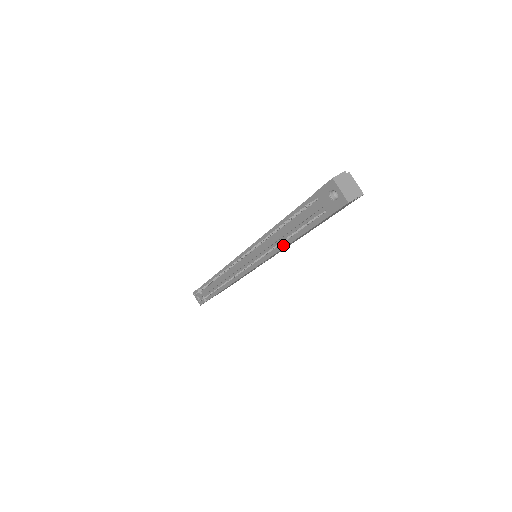
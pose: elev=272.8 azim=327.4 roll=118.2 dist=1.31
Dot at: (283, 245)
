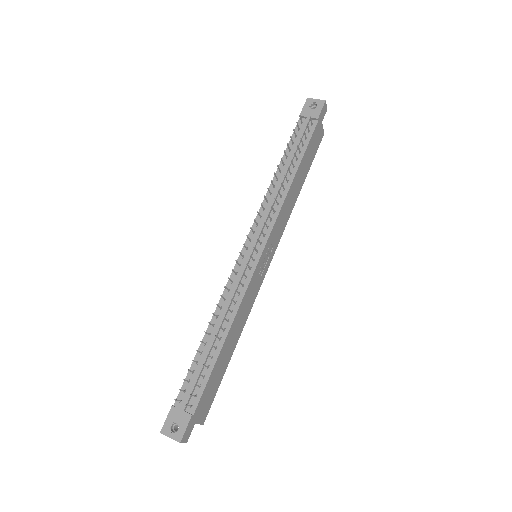
Dot at: (289, 184)
